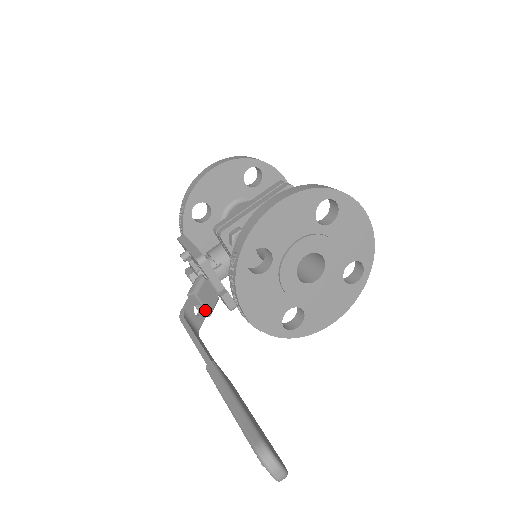
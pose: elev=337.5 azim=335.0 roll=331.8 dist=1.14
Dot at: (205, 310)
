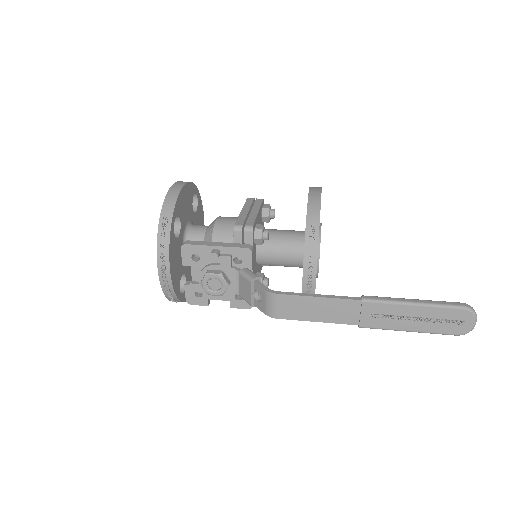
Dot at: (258, 298)
